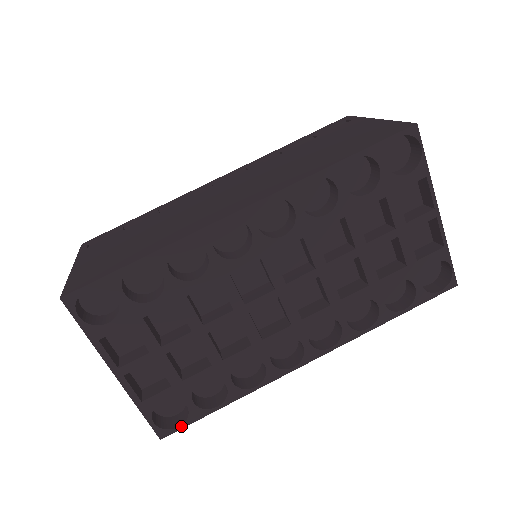
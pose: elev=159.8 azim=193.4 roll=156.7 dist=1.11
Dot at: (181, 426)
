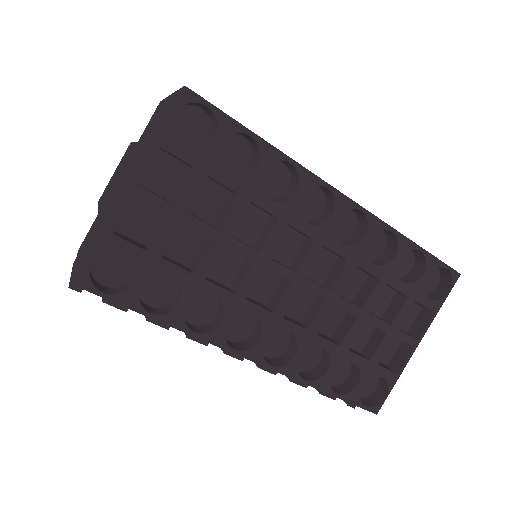
Dot at: (105, 294)
